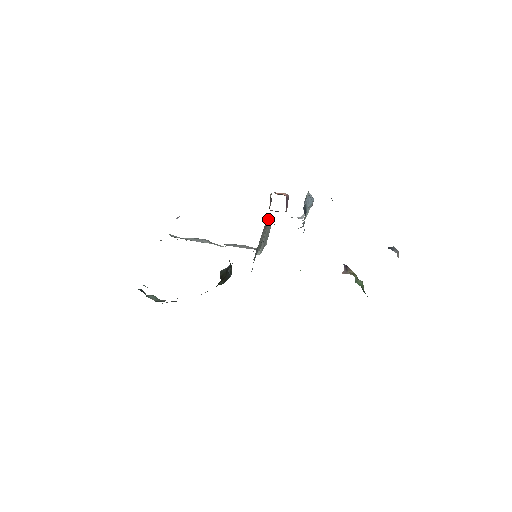
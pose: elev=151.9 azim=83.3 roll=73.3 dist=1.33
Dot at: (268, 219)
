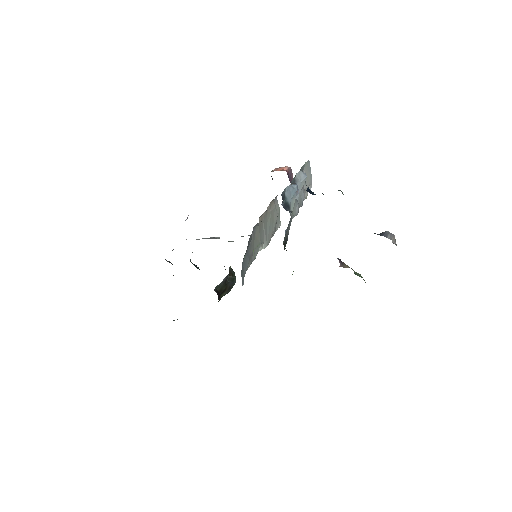
Dot at: occluded
